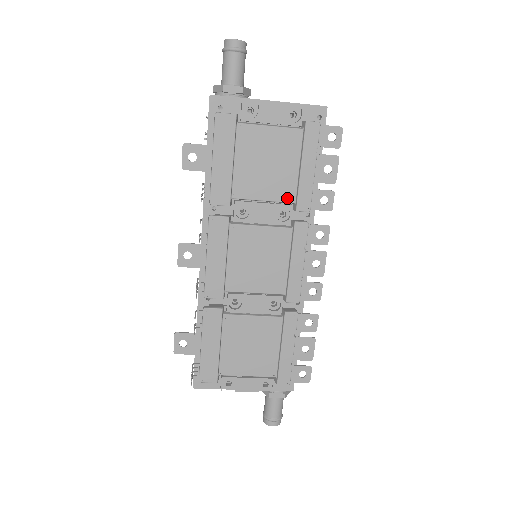
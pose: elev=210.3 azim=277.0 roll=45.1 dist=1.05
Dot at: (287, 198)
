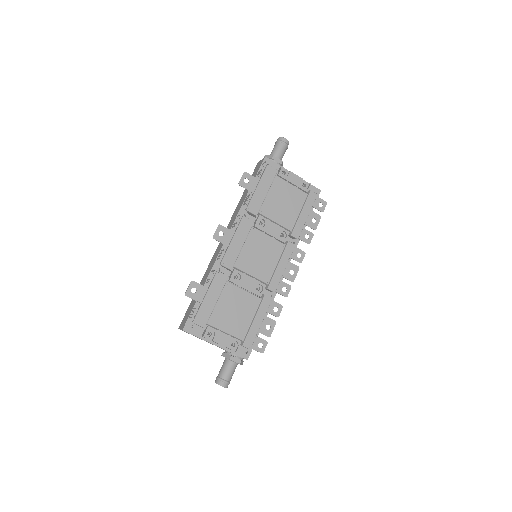
Dot at: (288, 226)
